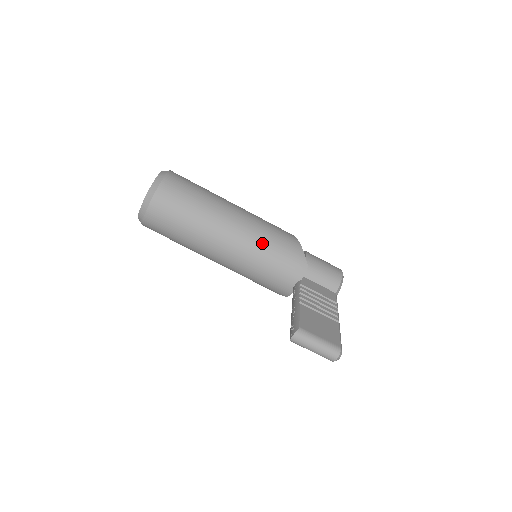
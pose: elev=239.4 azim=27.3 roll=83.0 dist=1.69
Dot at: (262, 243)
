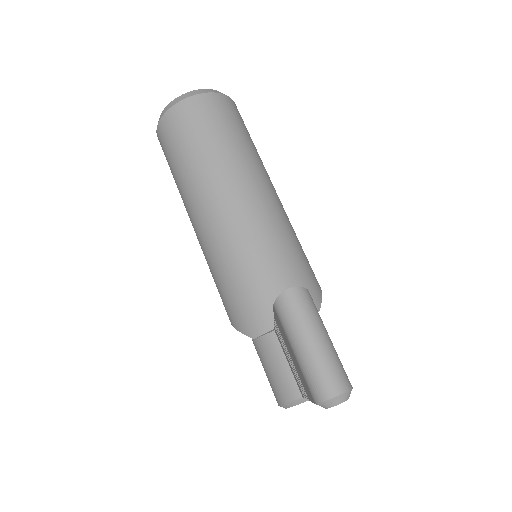
Dot at: (284, 235)
